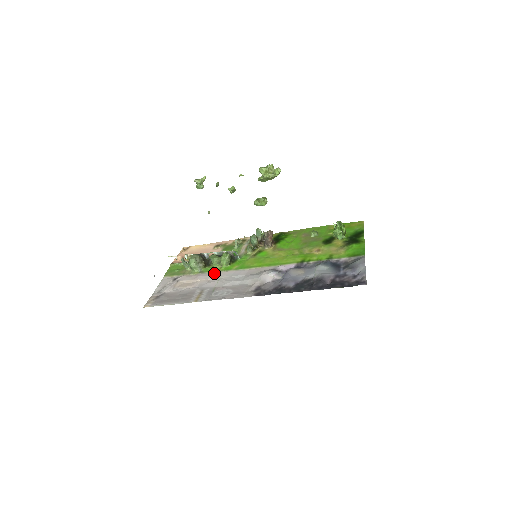
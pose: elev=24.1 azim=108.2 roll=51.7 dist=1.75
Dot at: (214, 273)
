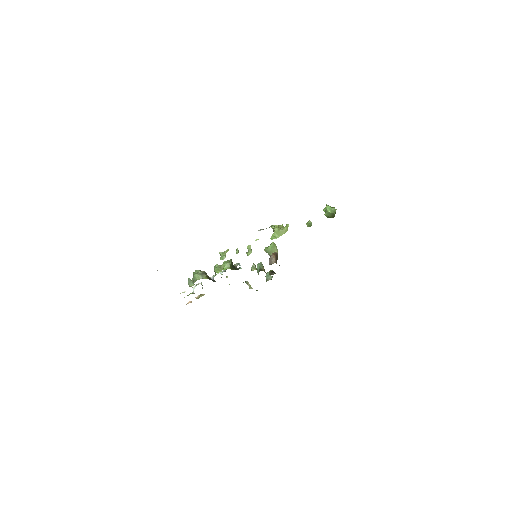
Dot at: occluded
